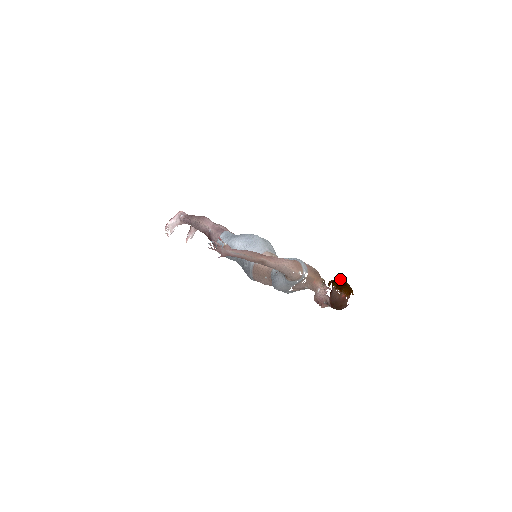
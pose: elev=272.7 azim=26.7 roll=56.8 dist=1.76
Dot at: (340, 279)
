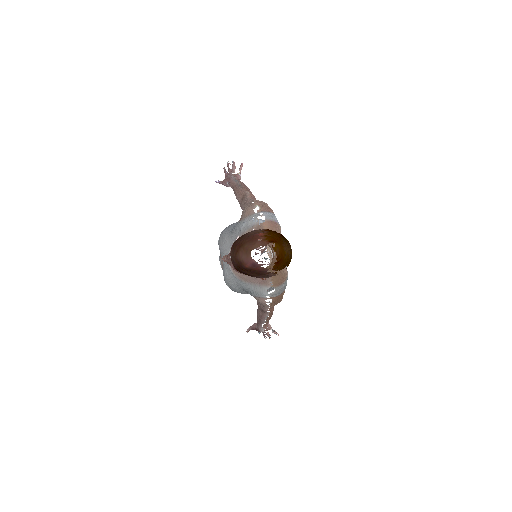
Dot at: occluded
